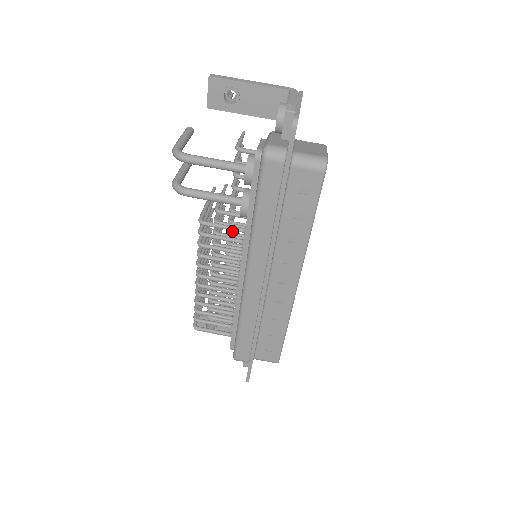
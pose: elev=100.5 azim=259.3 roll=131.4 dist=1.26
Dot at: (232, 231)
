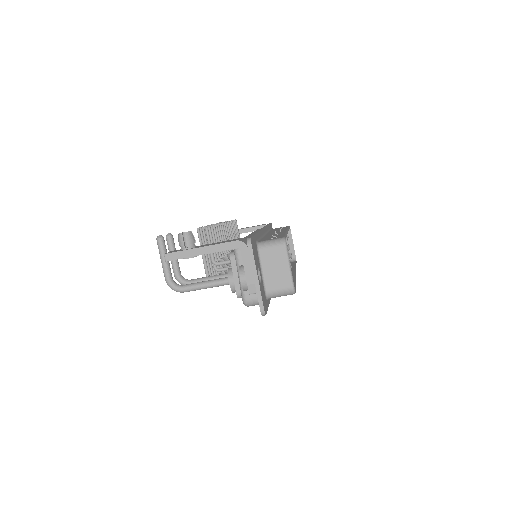
Dot at: occluded
